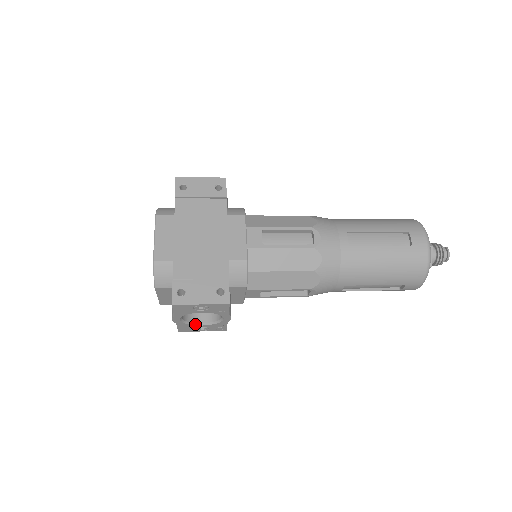
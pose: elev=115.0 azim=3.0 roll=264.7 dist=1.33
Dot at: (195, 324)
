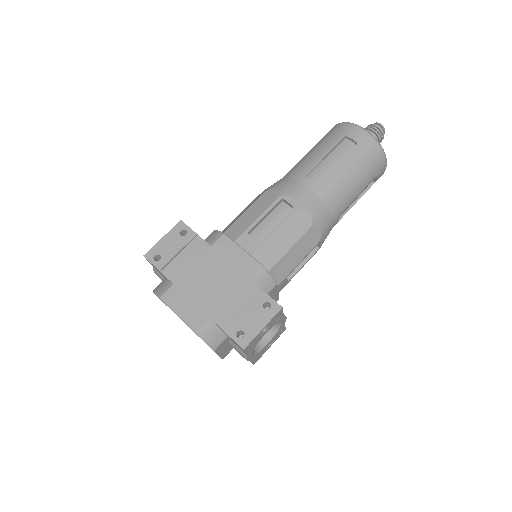
Dot at: (263, 347)
